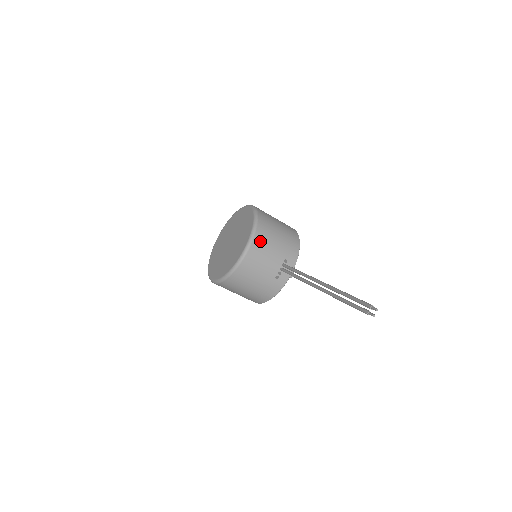
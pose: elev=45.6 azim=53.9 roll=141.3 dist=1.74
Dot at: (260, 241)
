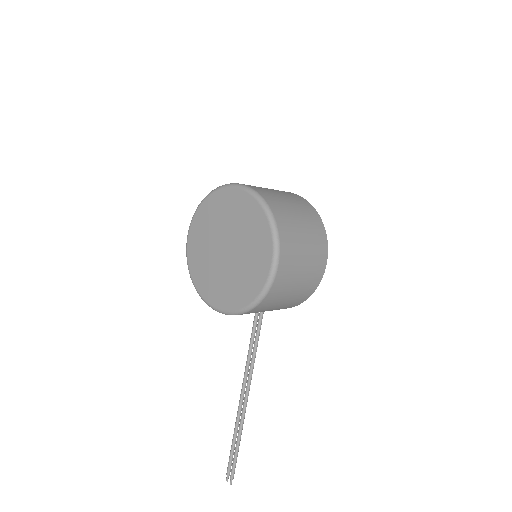
Dot at: occluded
